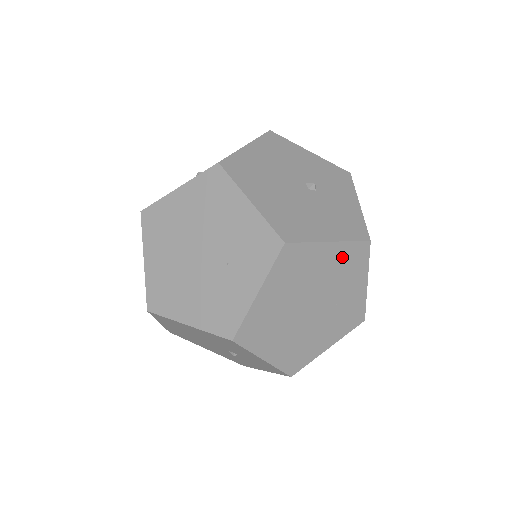
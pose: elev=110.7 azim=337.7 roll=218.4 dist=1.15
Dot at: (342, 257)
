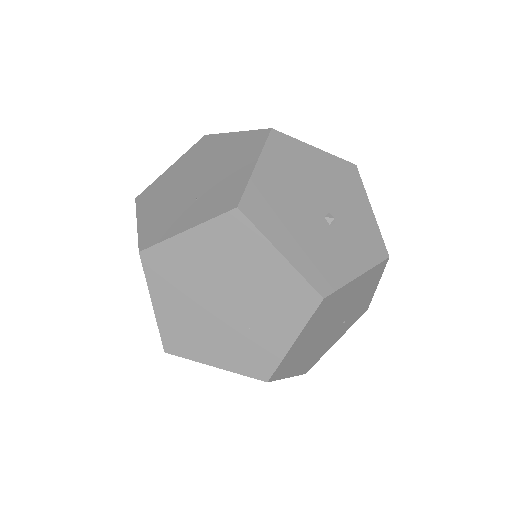
Dot at: (284, 283)
